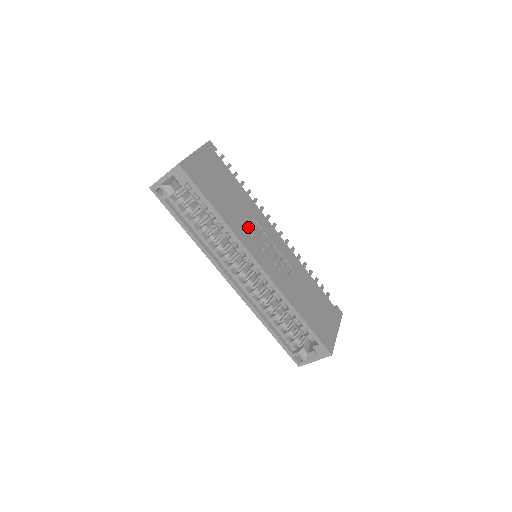
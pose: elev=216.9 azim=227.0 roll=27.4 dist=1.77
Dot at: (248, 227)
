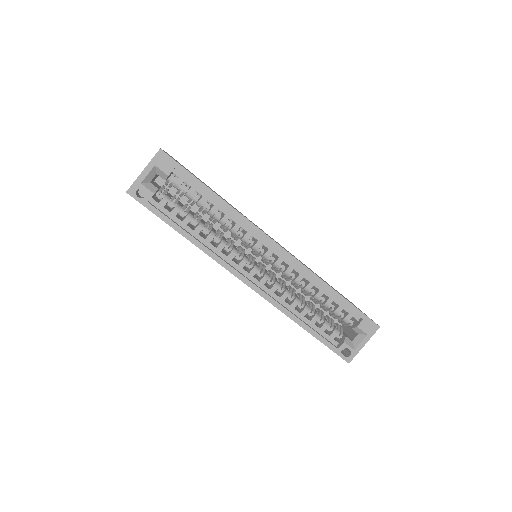
Dot at: occluded
